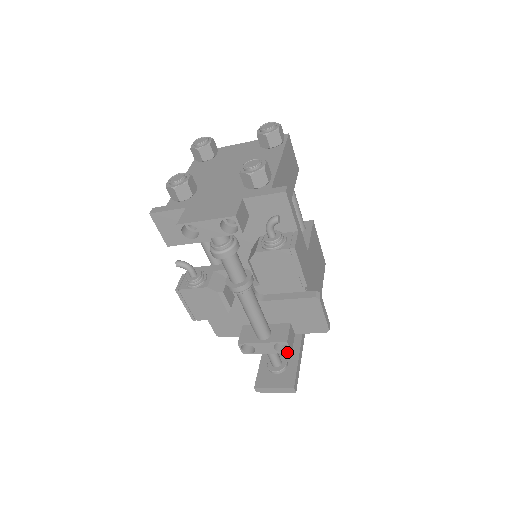
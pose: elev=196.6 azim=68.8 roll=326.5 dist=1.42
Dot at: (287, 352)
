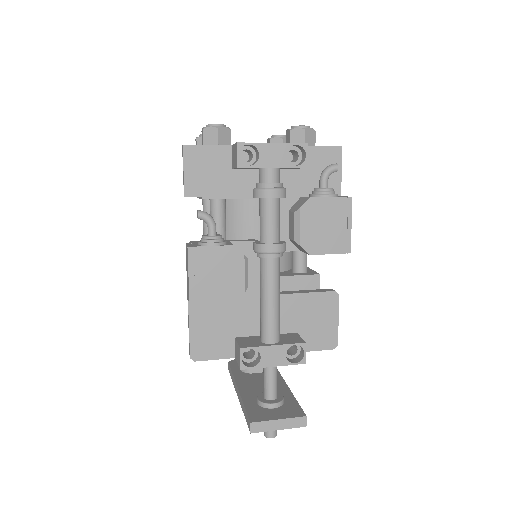
Dot at: (300, 362)
